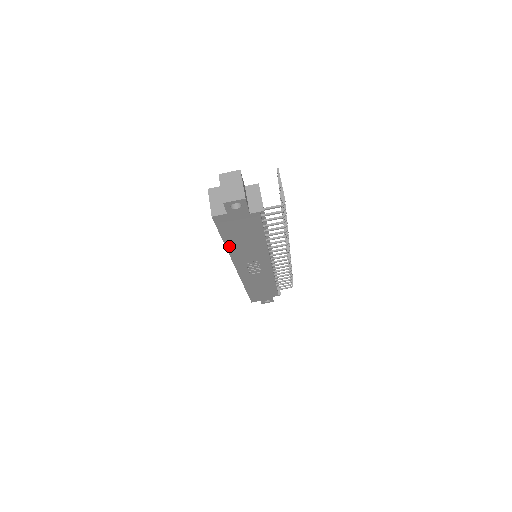
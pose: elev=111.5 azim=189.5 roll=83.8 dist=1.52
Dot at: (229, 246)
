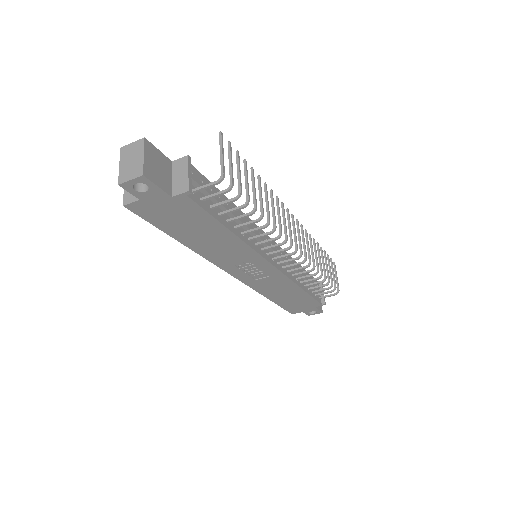
Dot at: (189, 244)
